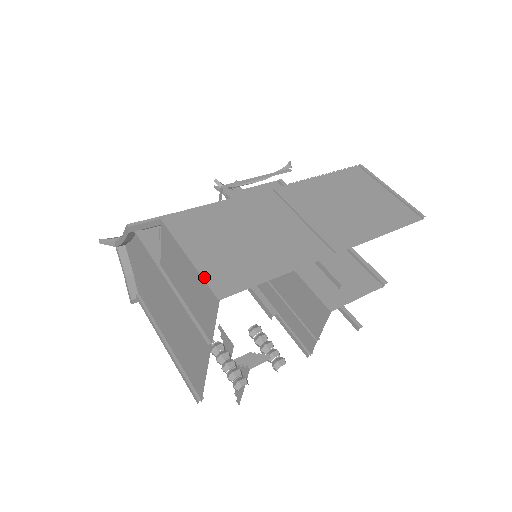
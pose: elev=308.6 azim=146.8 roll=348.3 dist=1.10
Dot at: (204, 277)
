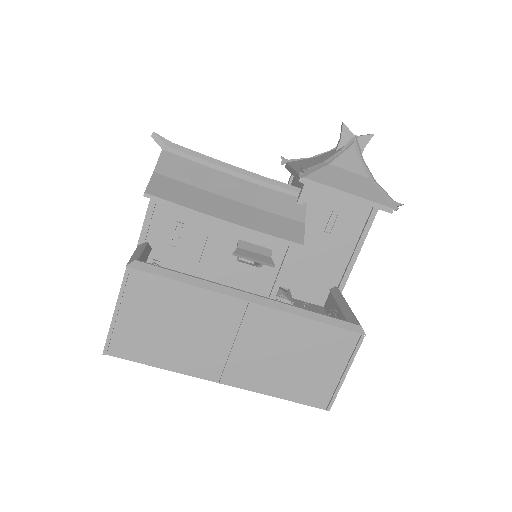
Dot at: (109, 335)
